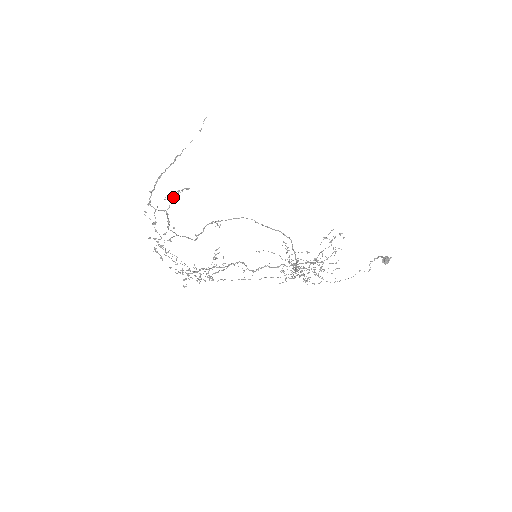
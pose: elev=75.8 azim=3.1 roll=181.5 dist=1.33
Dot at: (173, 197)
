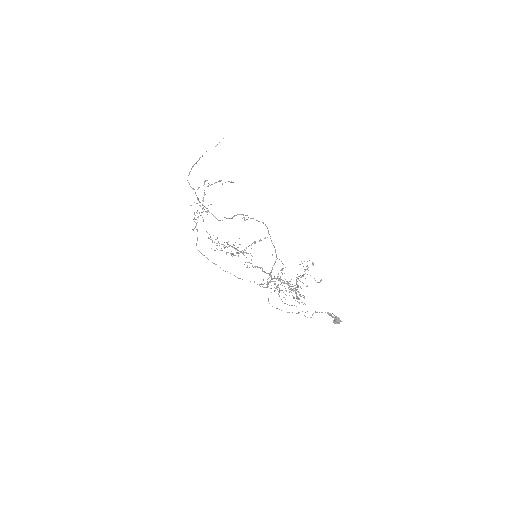
Dot at: (222, 183)
